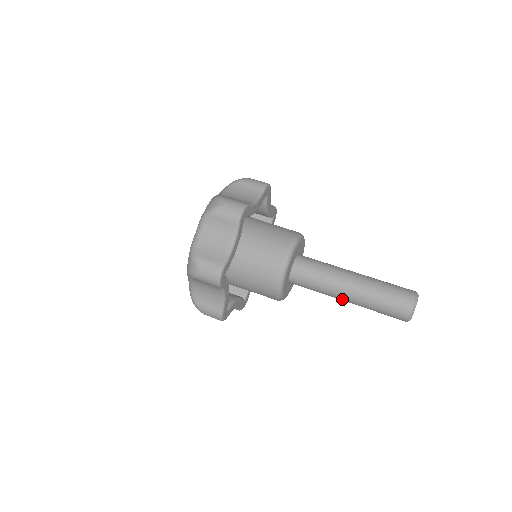
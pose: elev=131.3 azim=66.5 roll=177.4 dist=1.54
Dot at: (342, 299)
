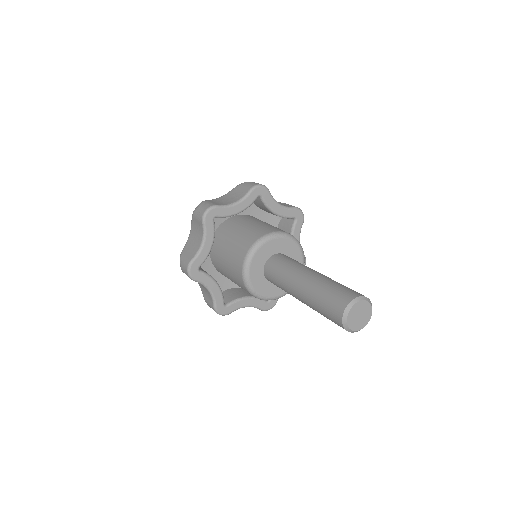
Dot at: (295, 290)
